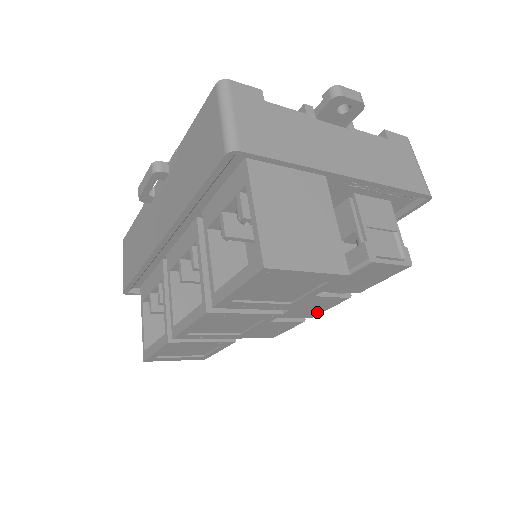
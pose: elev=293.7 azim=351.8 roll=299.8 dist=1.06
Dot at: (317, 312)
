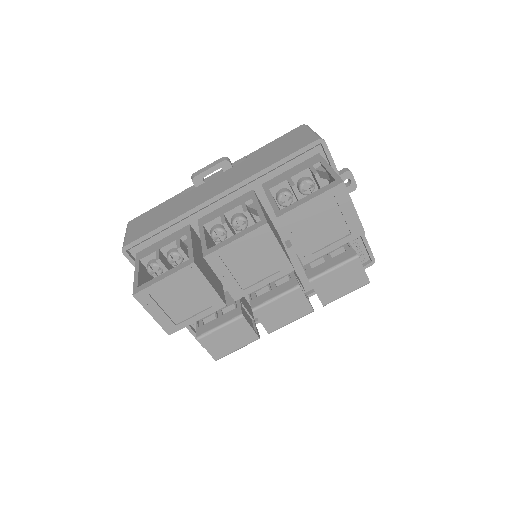
Dot at: (280, 323)
